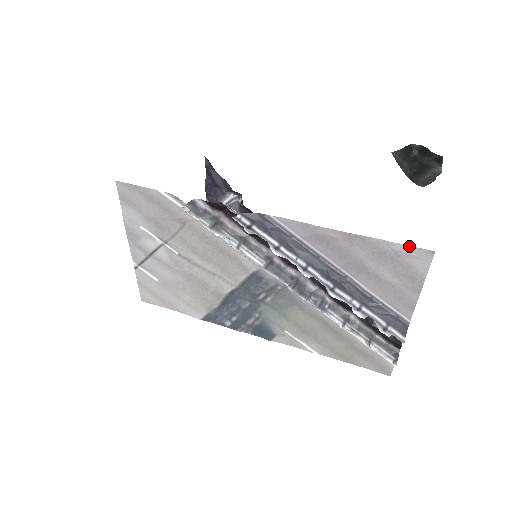
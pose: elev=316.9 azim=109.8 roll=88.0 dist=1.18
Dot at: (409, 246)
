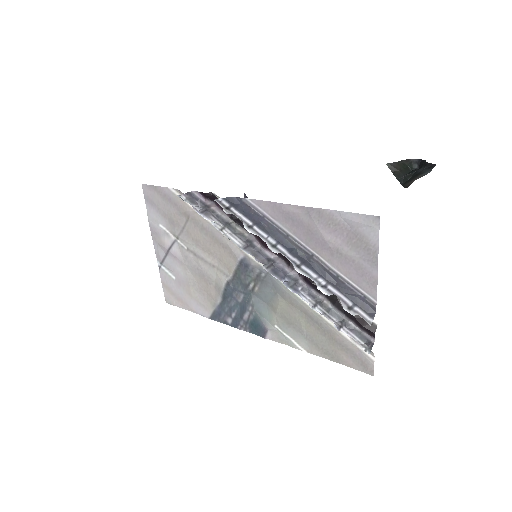
Dot at: (357, 214)
